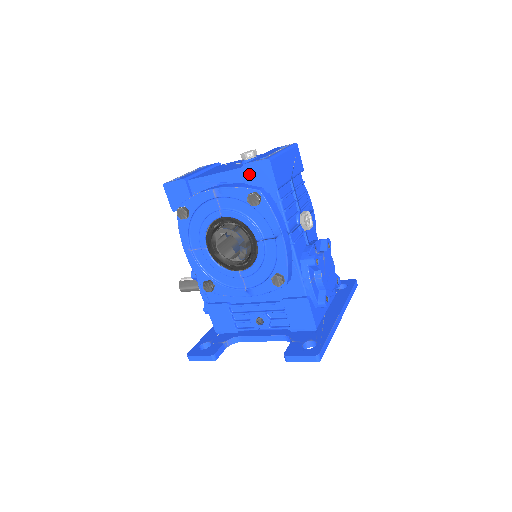
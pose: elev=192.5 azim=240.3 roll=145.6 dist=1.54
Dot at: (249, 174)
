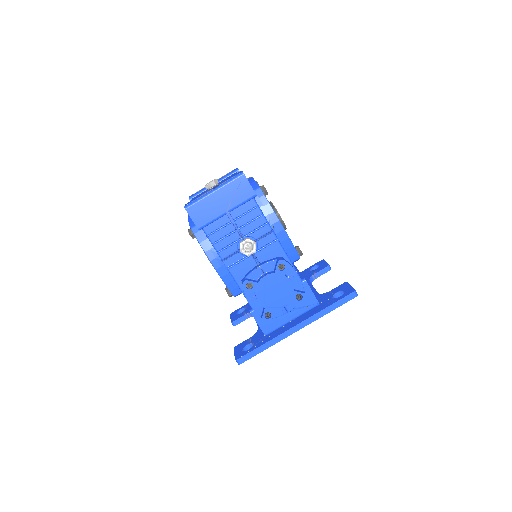
Dot at: occluded
